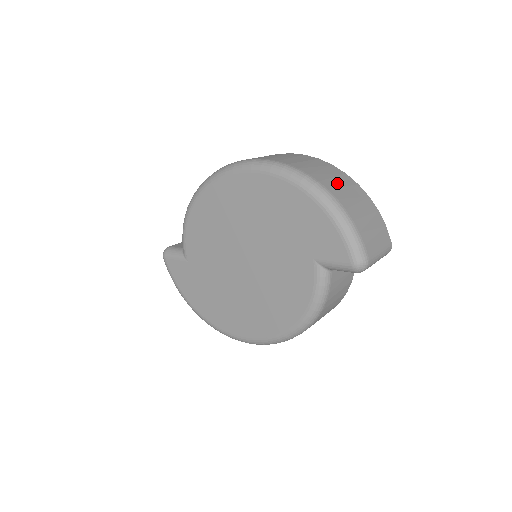
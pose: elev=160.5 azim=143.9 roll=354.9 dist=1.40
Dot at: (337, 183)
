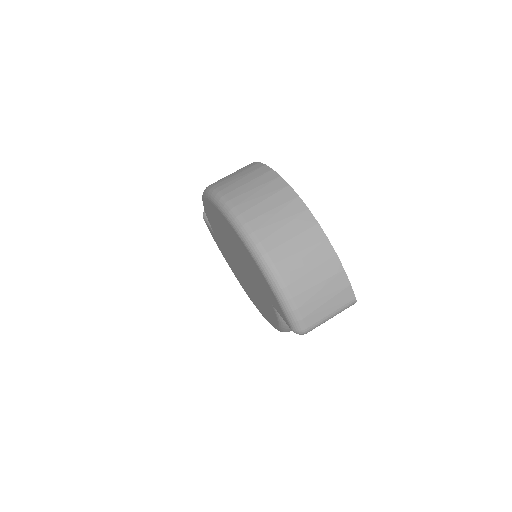
Dot at: (293, 247)
